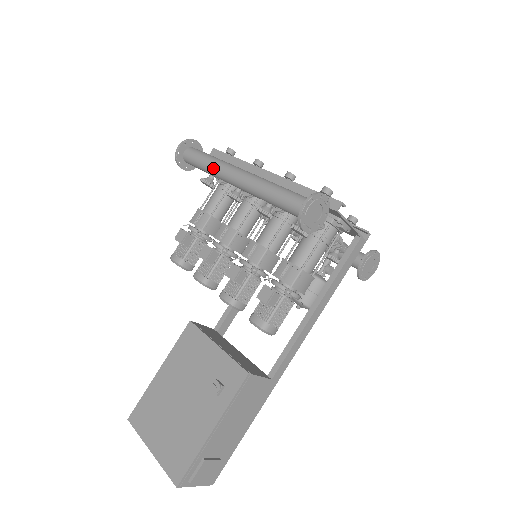
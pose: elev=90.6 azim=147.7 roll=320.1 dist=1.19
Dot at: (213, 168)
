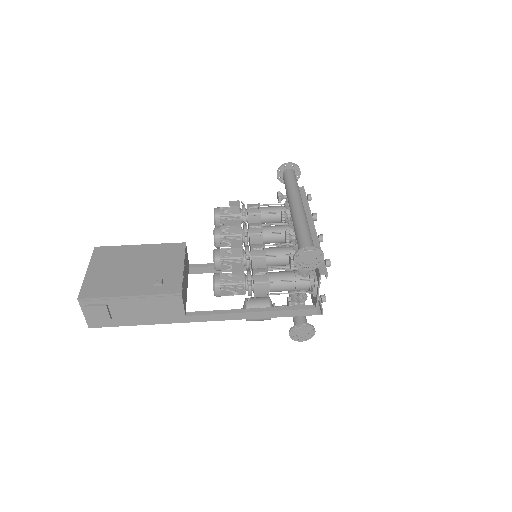
Dot at: (291, 190)
